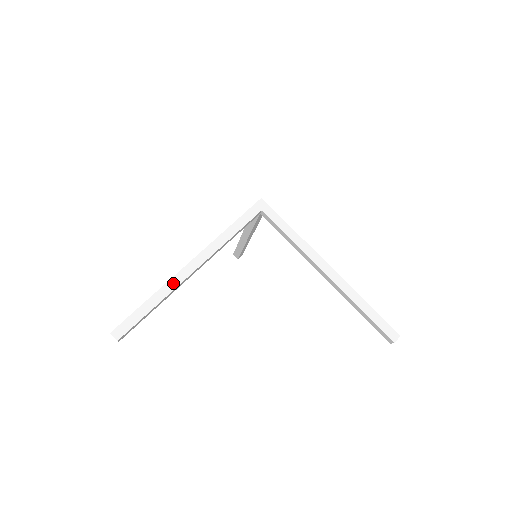
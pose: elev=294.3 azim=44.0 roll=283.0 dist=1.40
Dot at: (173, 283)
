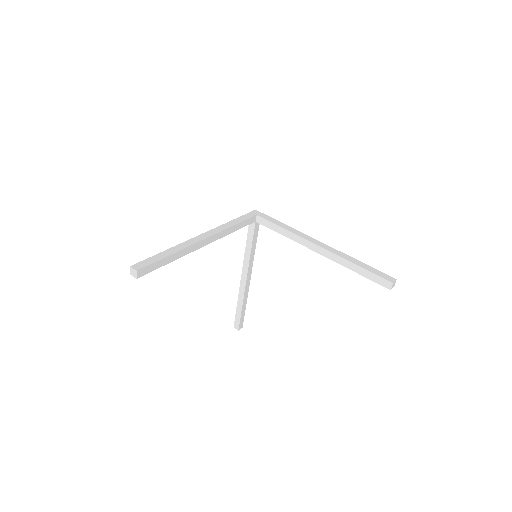
Dot at: (187, 244)
